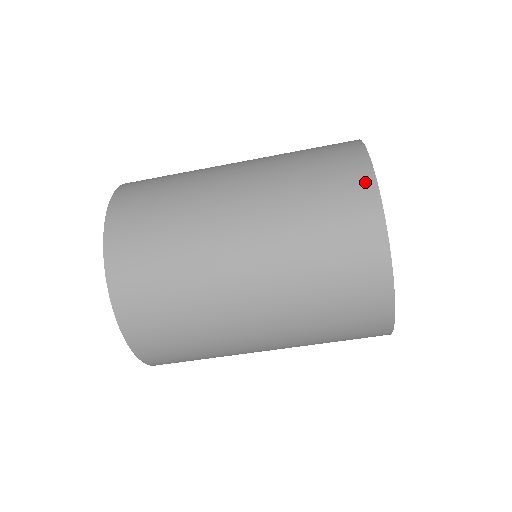
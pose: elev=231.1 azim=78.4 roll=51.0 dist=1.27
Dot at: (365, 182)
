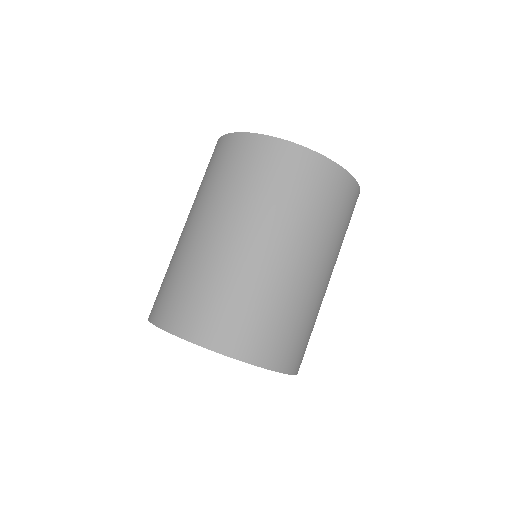
Dot at: occluded
